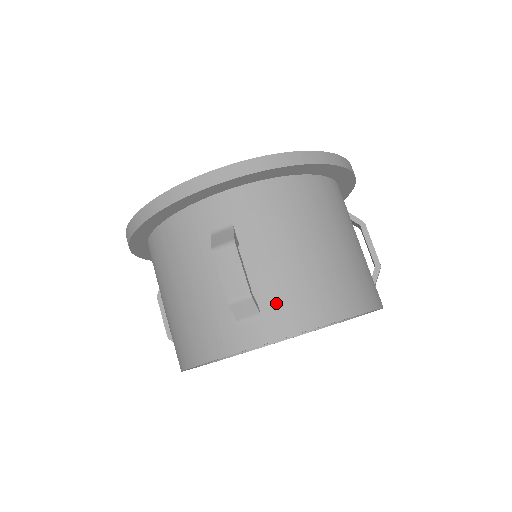
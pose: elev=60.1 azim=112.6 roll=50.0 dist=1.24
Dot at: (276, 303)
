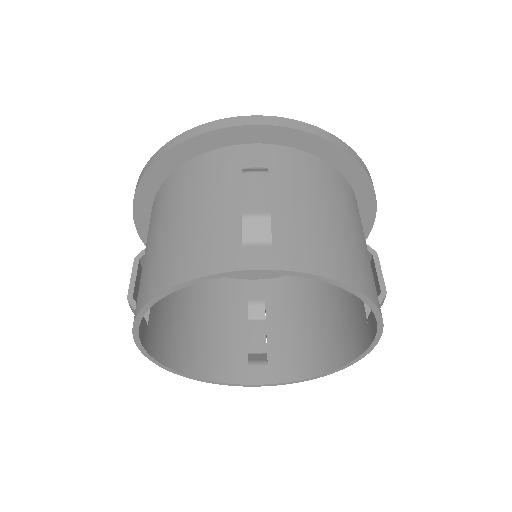
Dot at: (291, 239)
